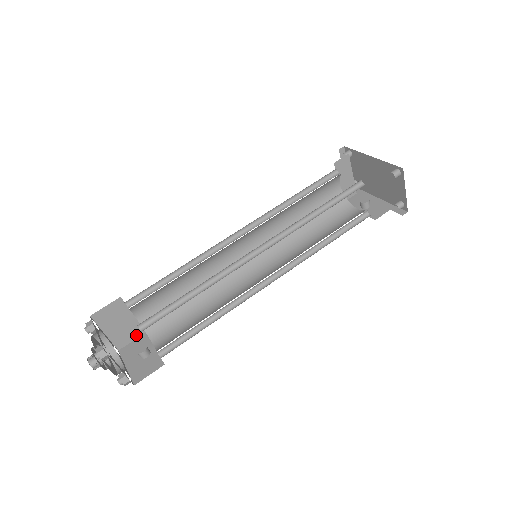
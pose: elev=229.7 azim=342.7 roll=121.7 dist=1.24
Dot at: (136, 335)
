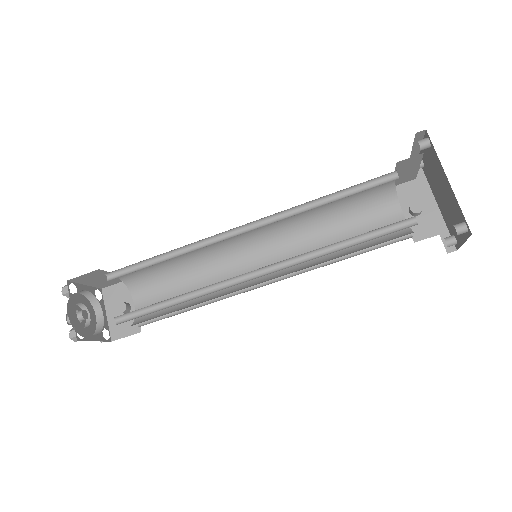
Dot at: (119, 281)
